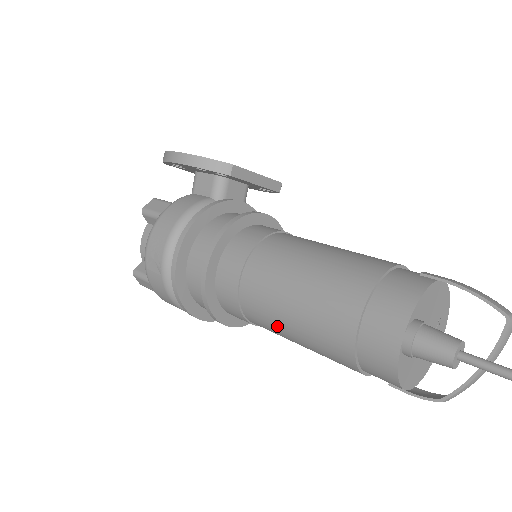
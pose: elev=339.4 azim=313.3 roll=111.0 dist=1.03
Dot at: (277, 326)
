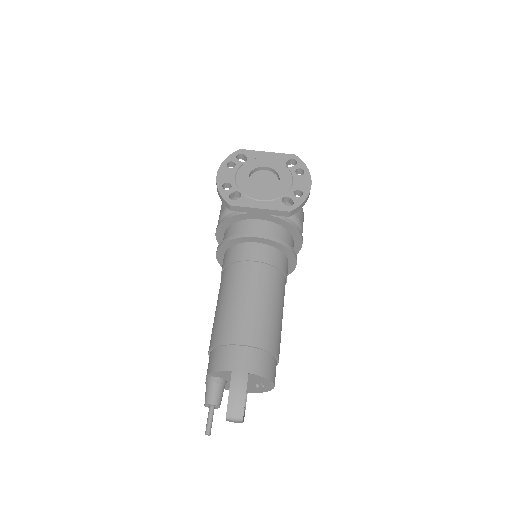
Dot at: occluded
